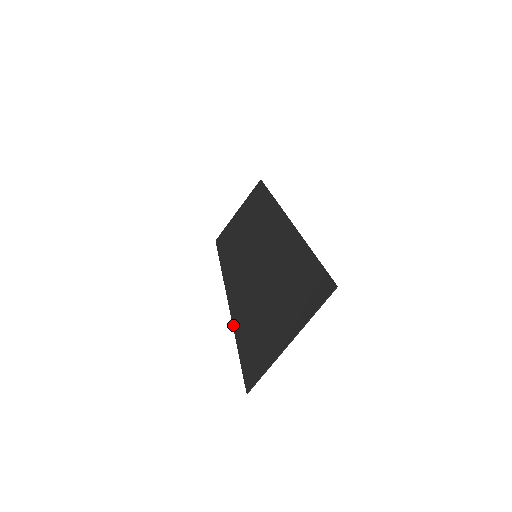
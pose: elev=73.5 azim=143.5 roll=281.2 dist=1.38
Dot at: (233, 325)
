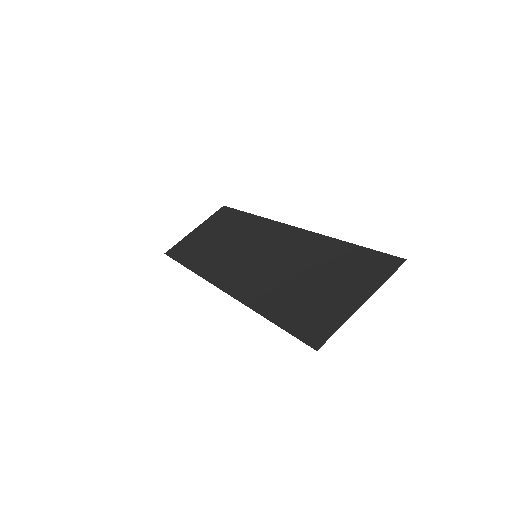
Dot at: (251, 307)
